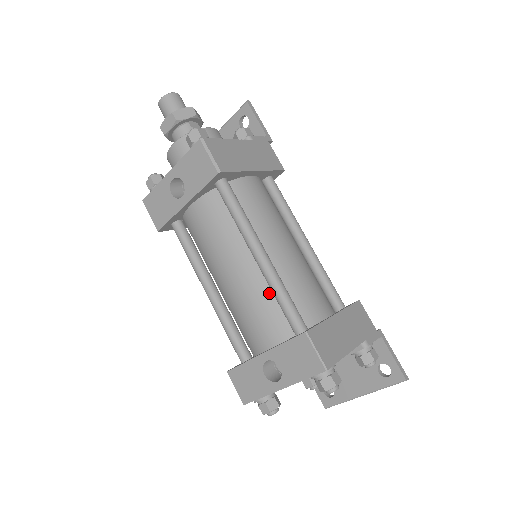
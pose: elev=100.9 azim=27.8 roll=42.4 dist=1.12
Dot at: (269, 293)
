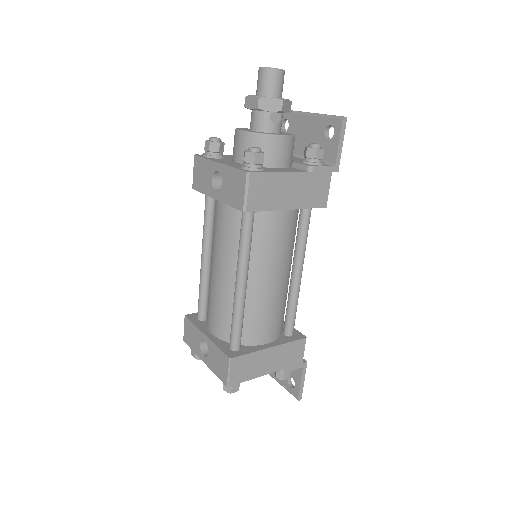
Dot at: occluded
